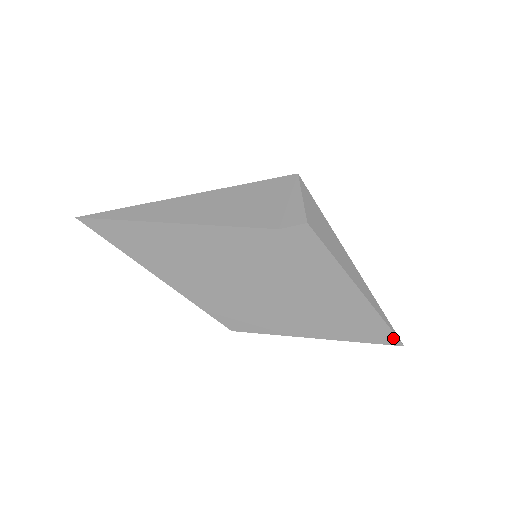
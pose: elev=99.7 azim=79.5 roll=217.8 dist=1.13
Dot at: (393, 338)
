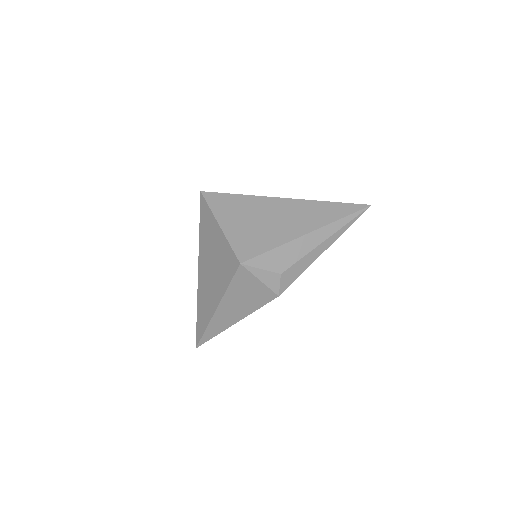
Dot at: occluded
